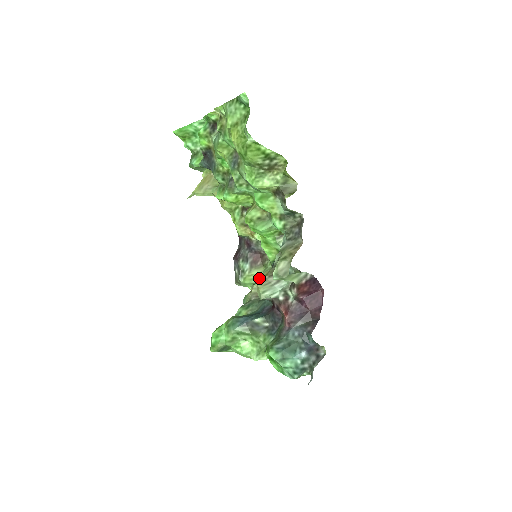
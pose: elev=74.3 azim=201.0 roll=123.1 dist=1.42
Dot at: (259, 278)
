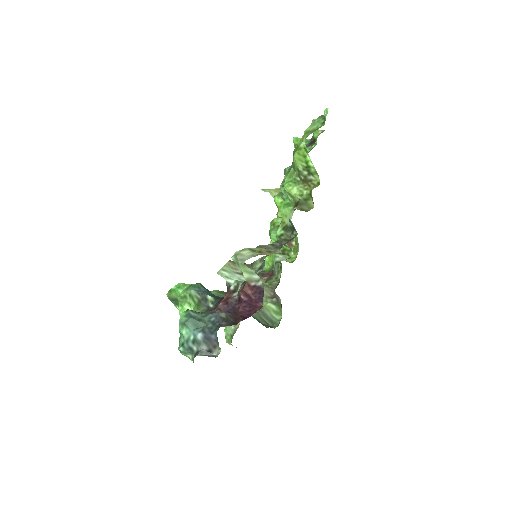
Dot at: (233, 261)
